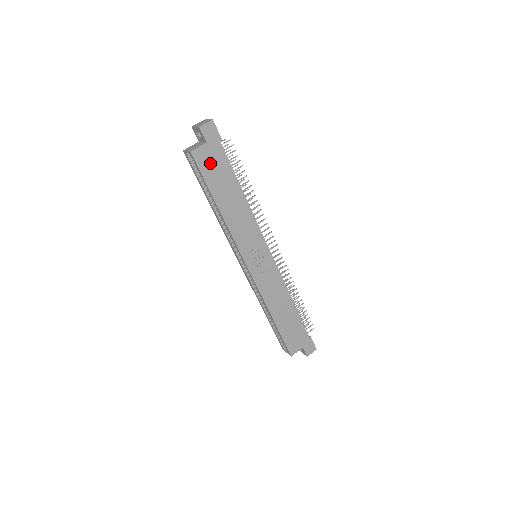
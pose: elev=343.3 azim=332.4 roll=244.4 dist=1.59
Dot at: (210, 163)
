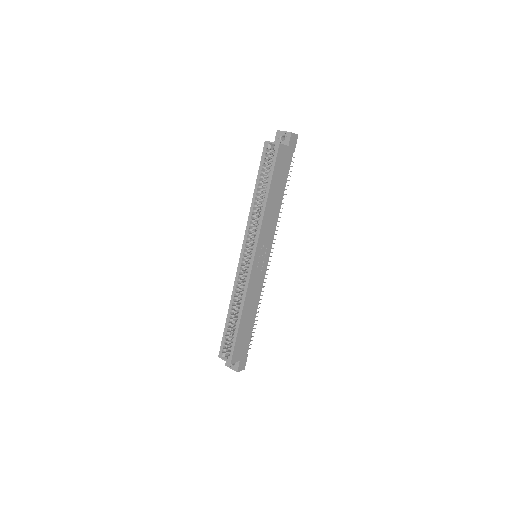
Dot at: (282, 161)
